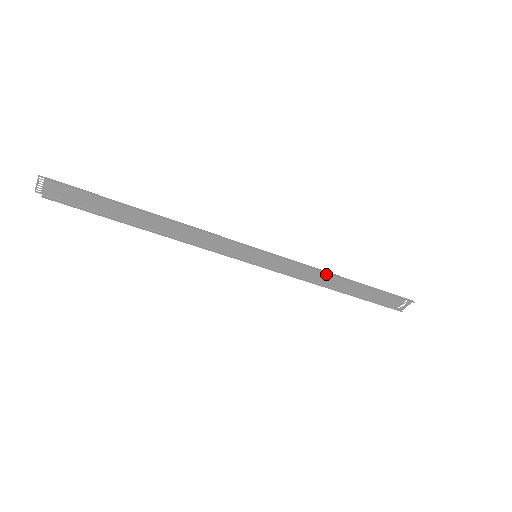
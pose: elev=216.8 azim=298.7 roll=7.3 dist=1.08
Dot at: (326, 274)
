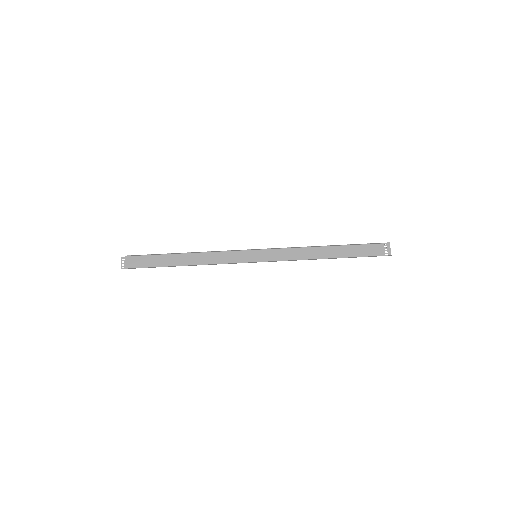
Dot at: (309, 250)
